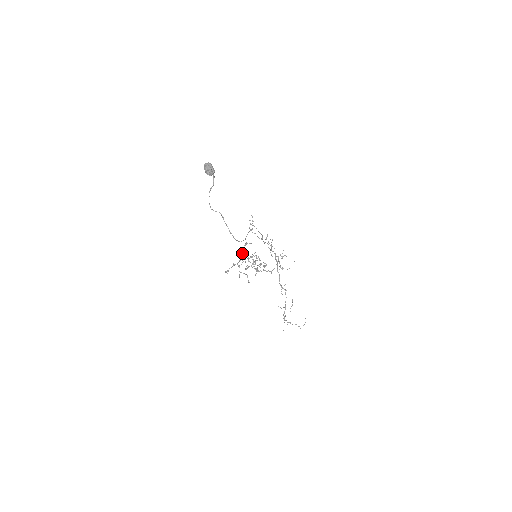
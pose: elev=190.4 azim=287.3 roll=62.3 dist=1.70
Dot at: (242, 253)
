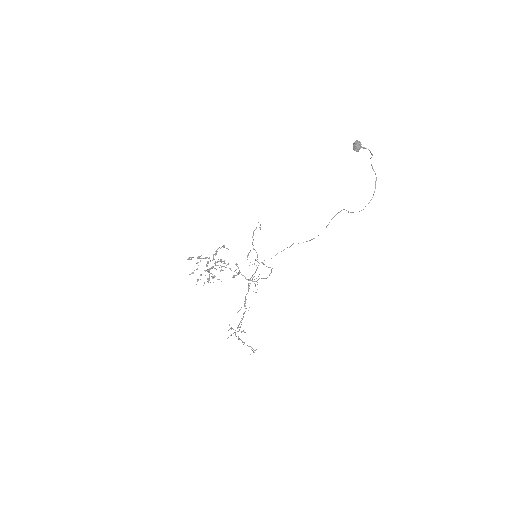
Dot at: (217, 251)
